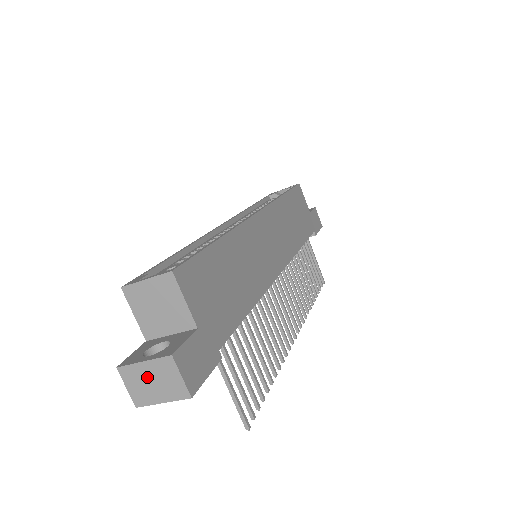
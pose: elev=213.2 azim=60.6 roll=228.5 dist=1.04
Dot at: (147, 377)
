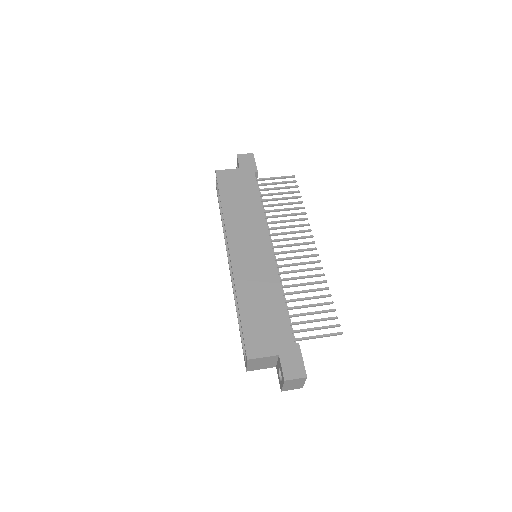
Dot at: (290, 386)
